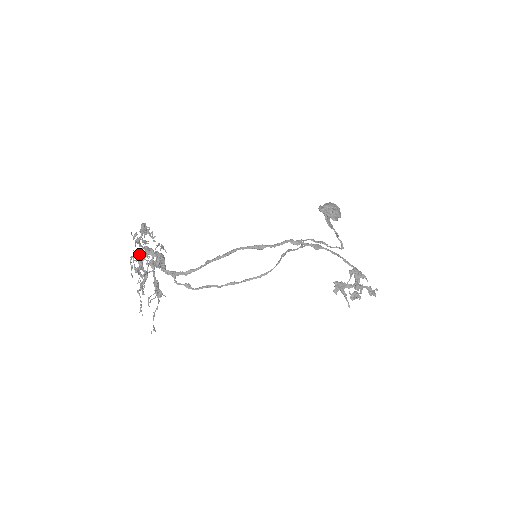
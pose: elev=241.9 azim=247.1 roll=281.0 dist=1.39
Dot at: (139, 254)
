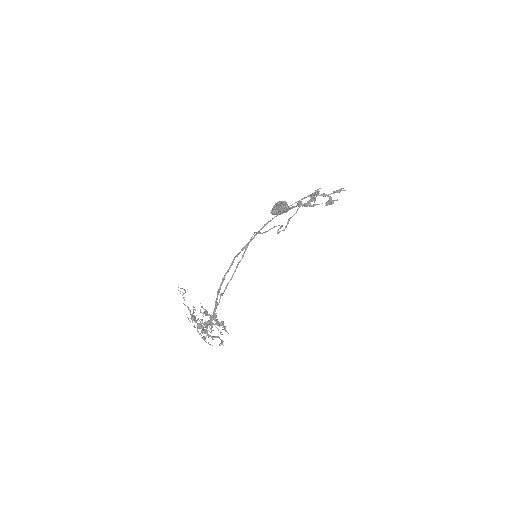
Dot at: occluded
